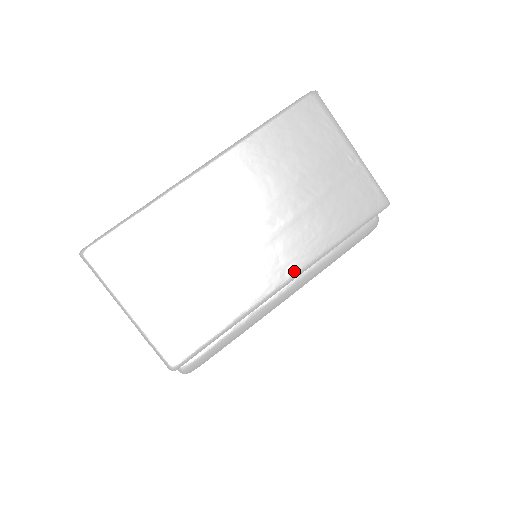
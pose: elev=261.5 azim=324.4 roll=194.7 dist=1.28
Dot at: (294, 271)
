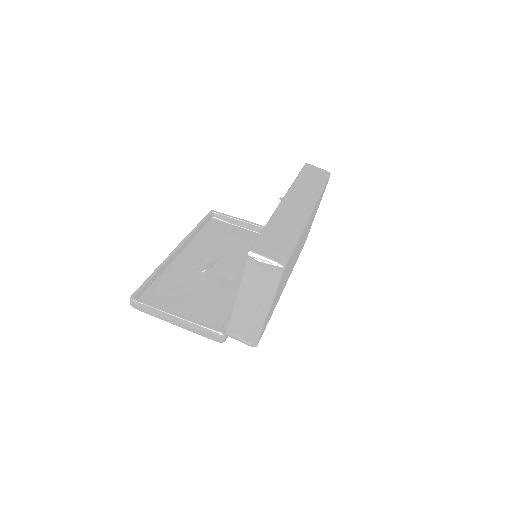
Dot at: occluded
